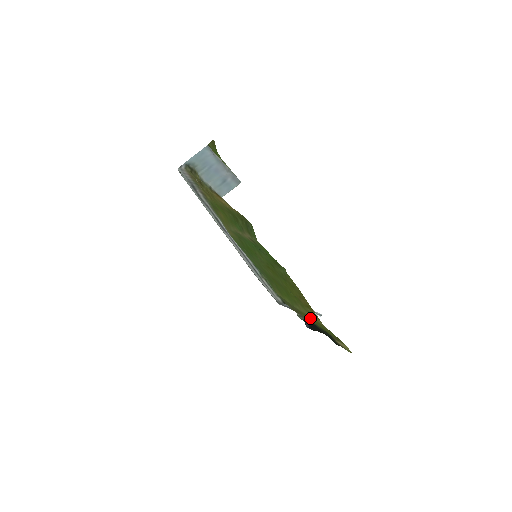
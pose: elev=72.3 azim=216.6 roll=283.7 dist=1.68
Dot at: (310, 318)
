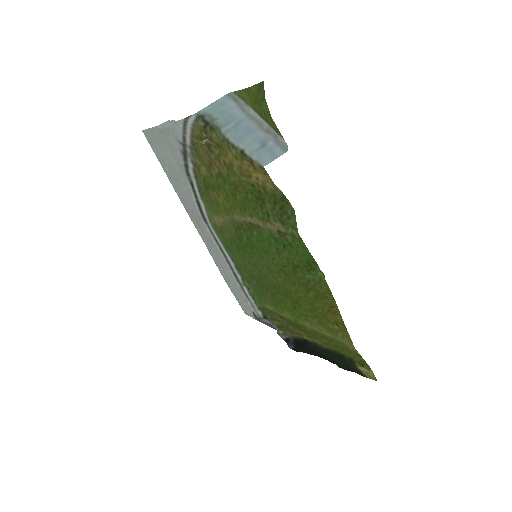
Dot at: (323, 338)
